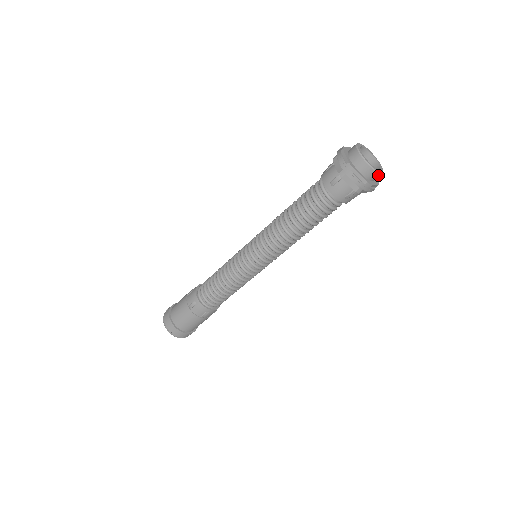
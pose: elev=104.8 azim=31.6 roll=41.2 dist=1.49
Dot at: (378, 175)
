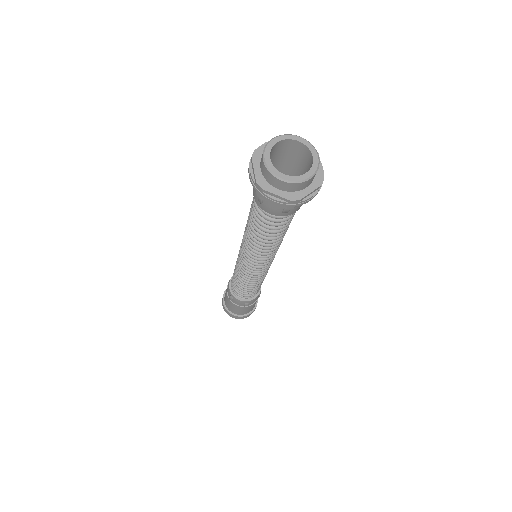
Dot at: (278, 180)
